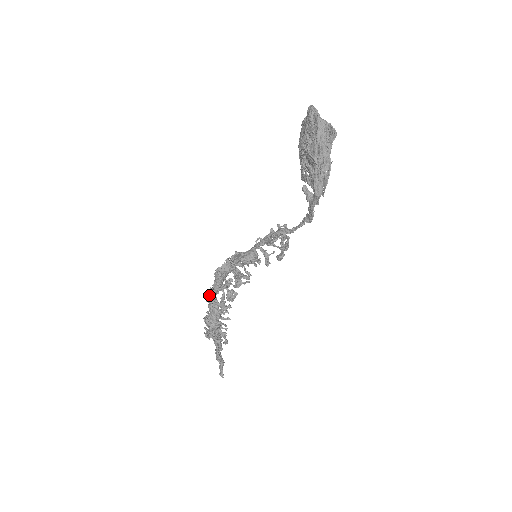
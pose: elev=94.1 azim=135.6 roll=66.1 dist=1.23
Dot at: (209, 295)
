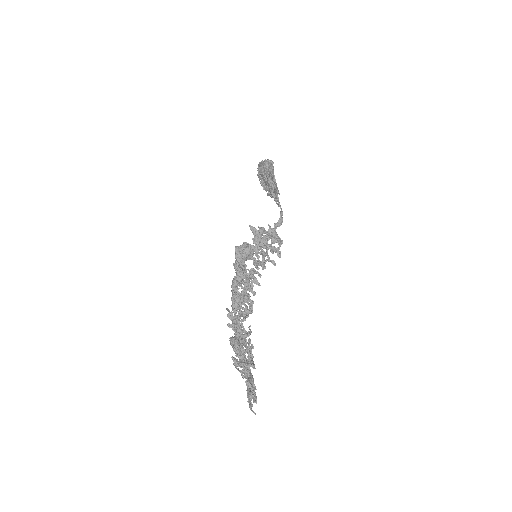
Dot at: occluded
